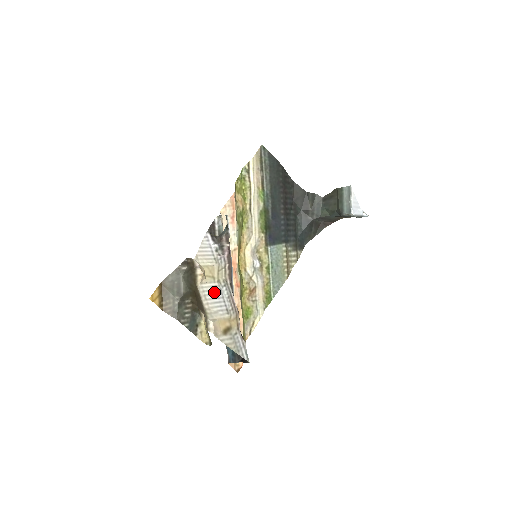
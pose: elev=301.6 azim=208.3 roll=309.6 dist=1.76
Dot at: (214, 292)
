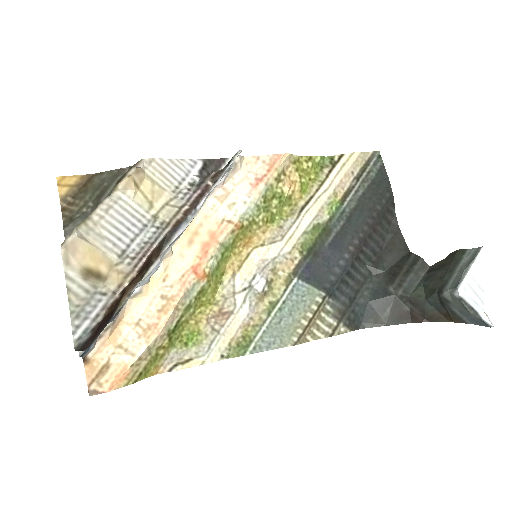
Dot at: (131, 218)
